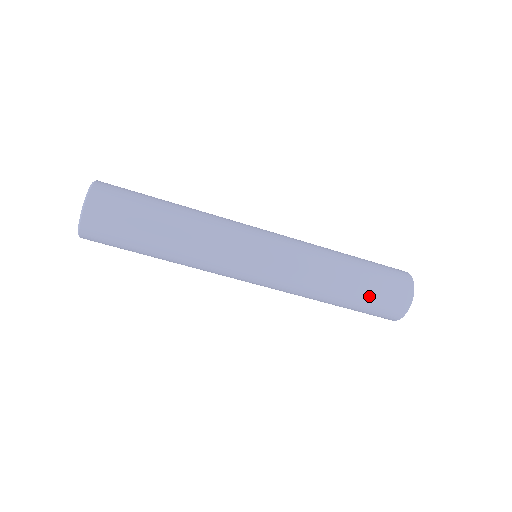
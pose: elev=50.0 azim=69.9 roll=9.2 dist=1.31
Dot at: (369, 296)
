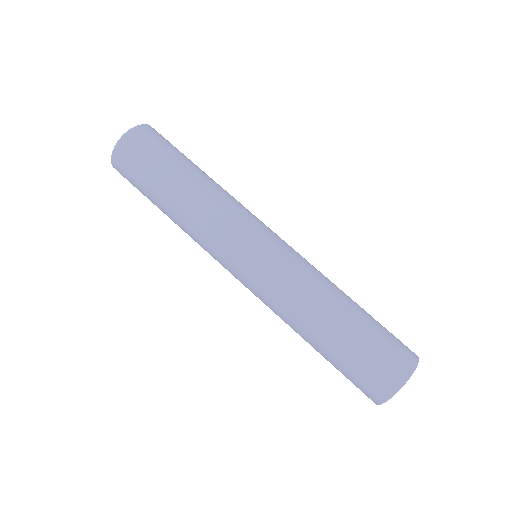
Dot at: (349, 354)
